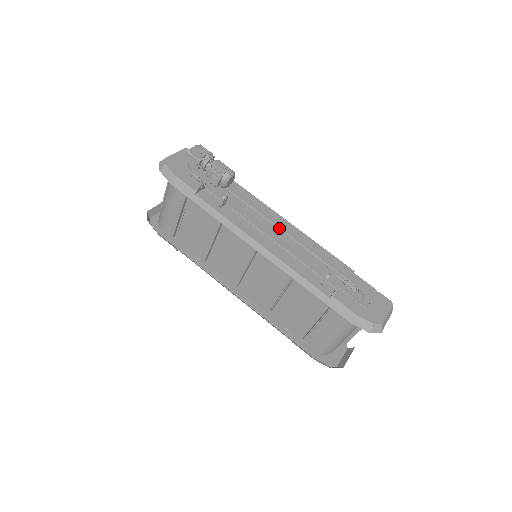
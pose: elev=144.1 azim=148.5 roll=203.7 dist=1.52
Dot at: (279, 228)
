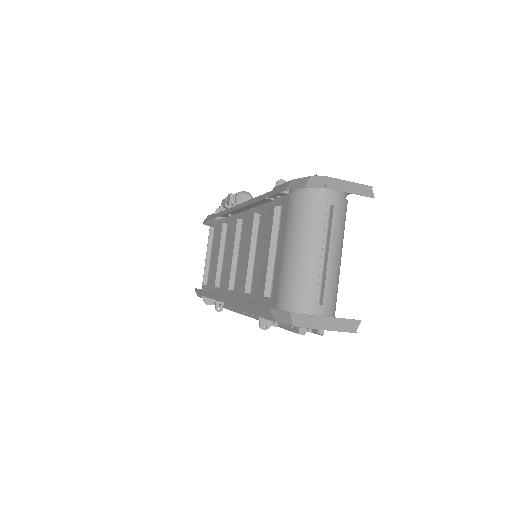
Dot at: occluded
